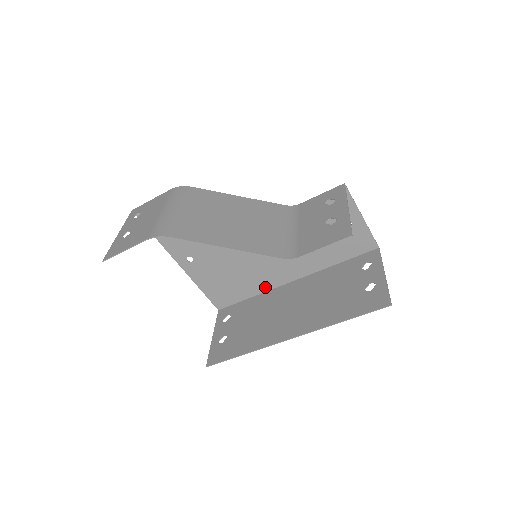
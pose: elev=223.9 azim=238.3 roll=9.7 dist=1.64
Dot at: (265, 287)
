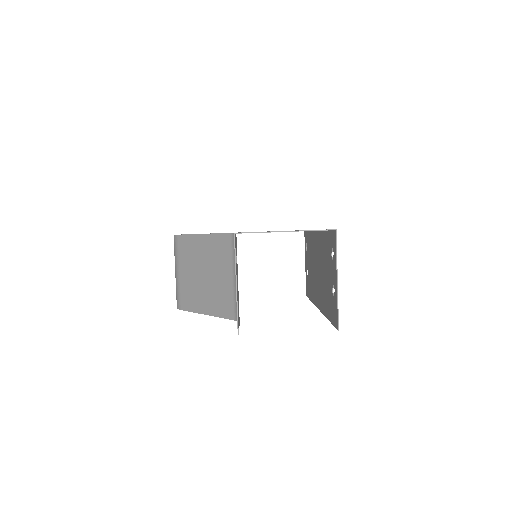
Dot at: occluded
